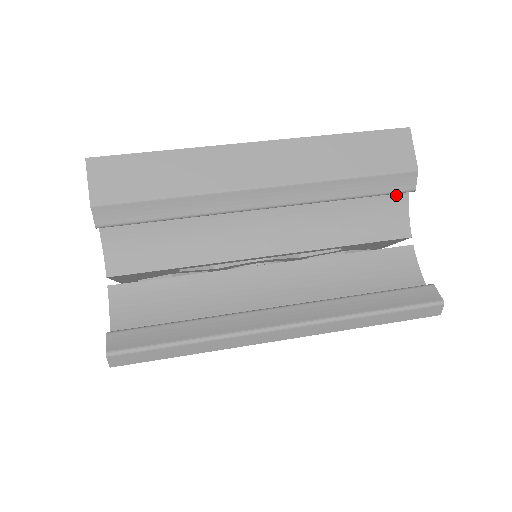
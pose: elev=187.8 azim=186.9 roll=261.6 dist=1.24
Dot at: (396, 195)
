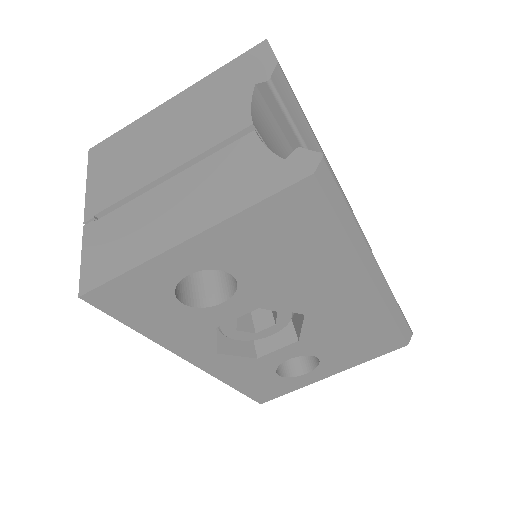
Dot at: occluded
